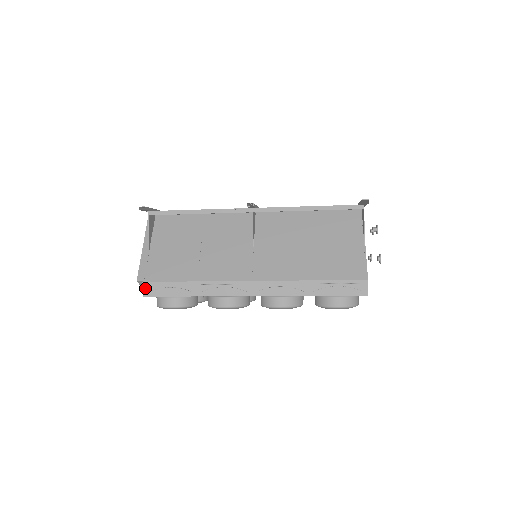
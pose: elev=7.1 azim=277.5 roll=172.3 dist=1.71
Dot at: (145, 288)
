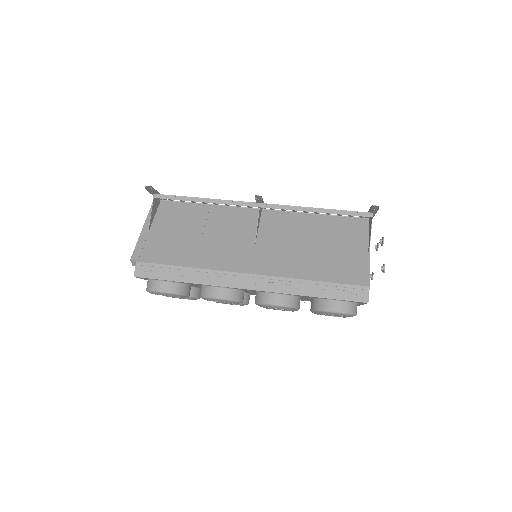
Dot at: (138, 268)
